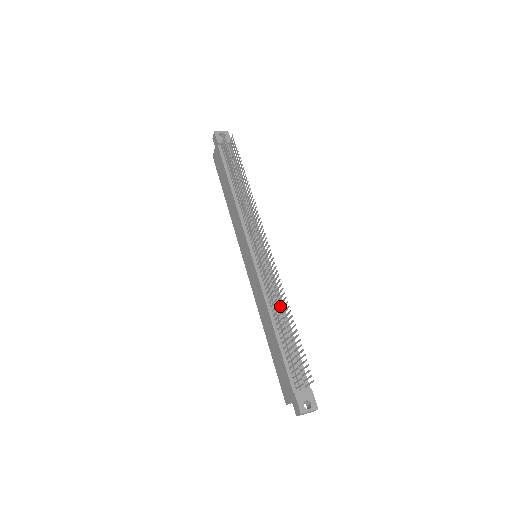
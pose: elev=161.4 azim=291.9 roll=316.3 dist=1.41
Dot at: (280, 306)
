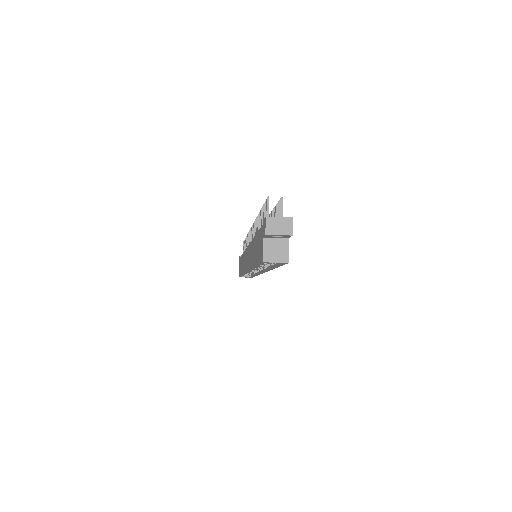
Dot at: occluded
